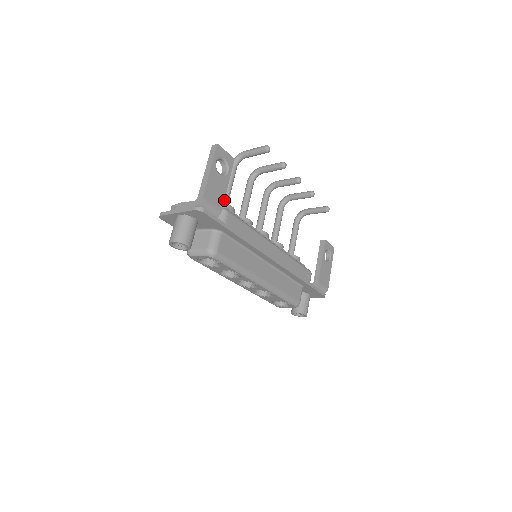
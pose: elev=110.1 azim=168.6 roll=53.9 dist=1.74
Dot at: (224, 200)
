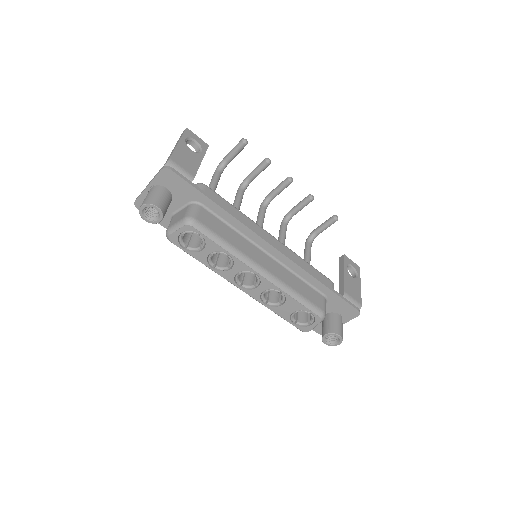
Dot at: occluded
